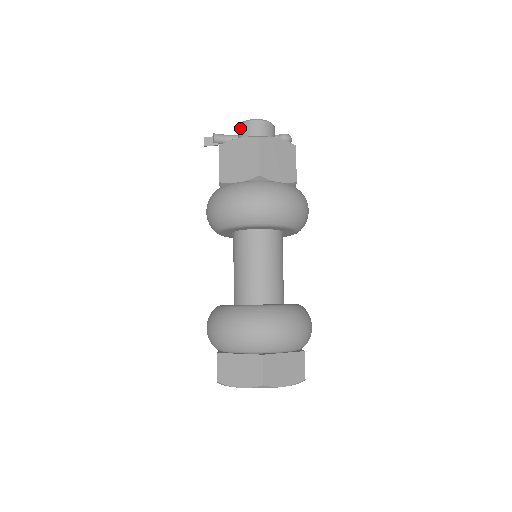
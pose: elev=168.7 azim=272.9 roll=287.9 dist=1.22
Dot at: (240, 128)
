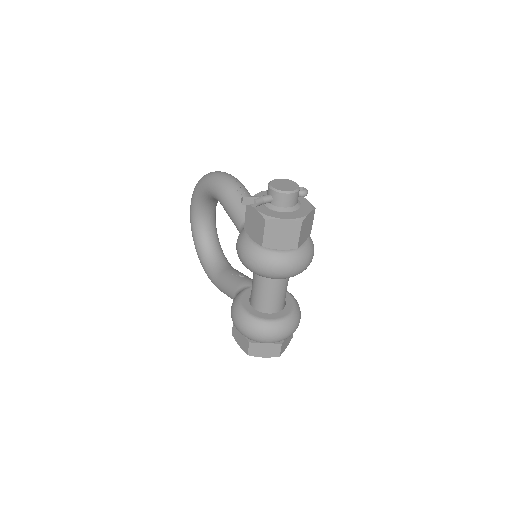
Dot at: (277, 196)
